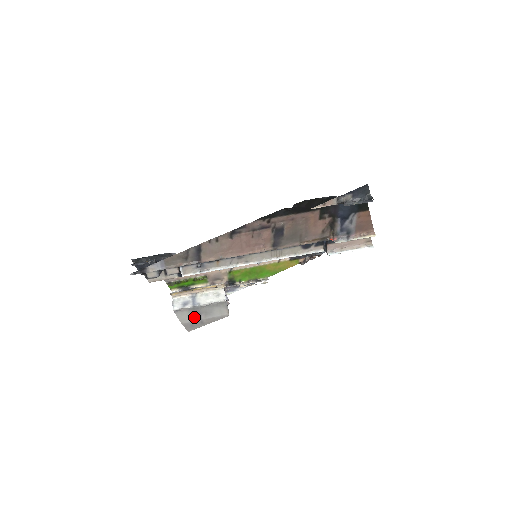
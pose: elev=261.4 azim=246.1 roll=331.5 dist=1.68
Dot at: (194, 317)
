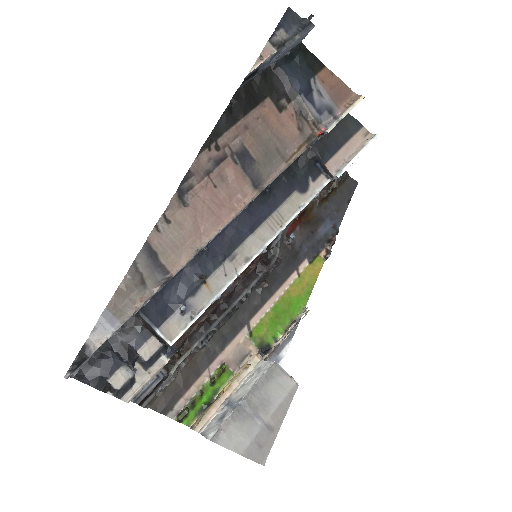
Dot at: (250, 427)
